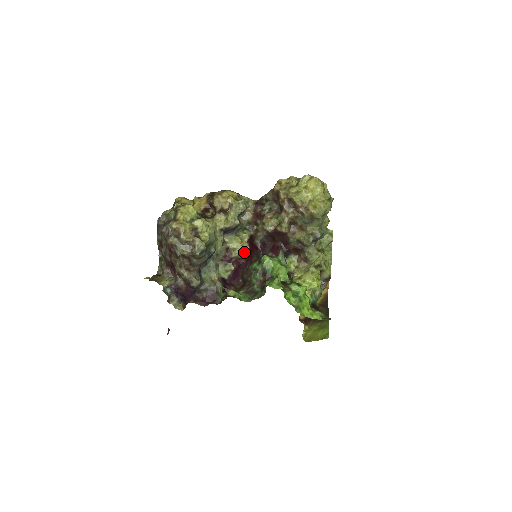
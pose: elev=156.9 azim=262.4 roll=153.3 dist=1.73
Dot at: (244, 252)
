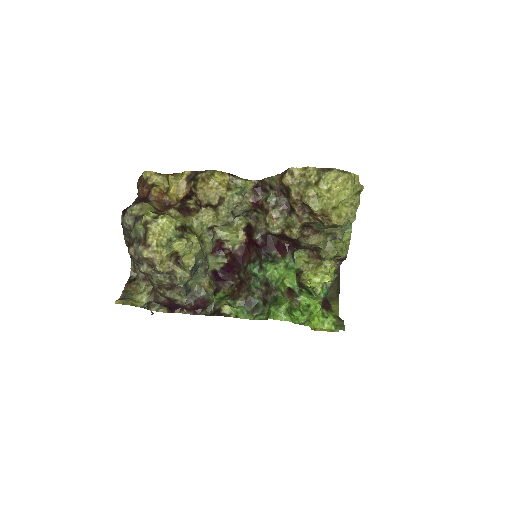
Dot at: (240, 242)
